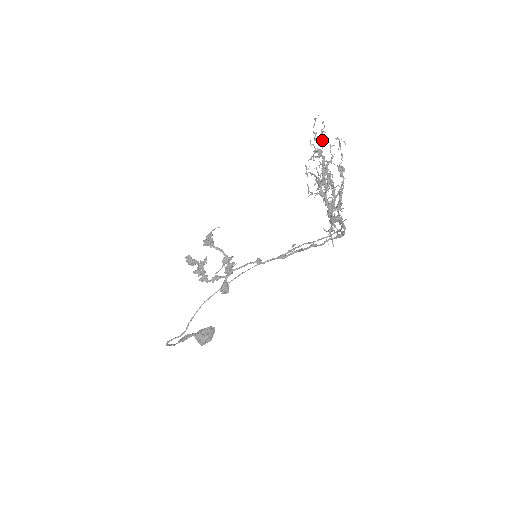
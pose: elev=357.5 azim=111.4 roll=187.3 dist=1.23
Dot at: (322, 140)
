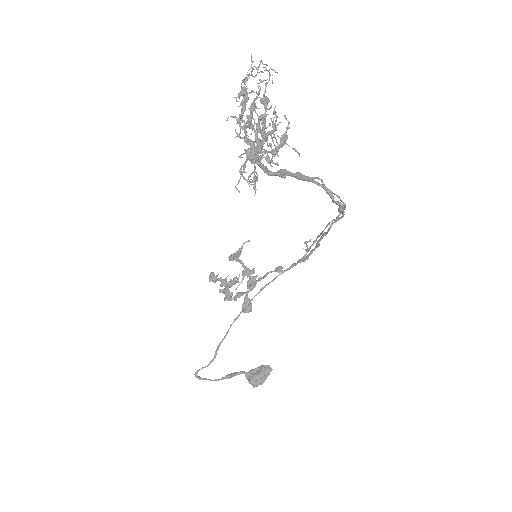
Dot at: (246, 76)
